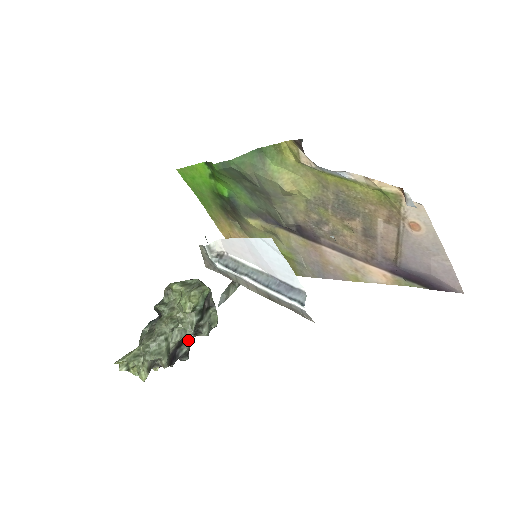
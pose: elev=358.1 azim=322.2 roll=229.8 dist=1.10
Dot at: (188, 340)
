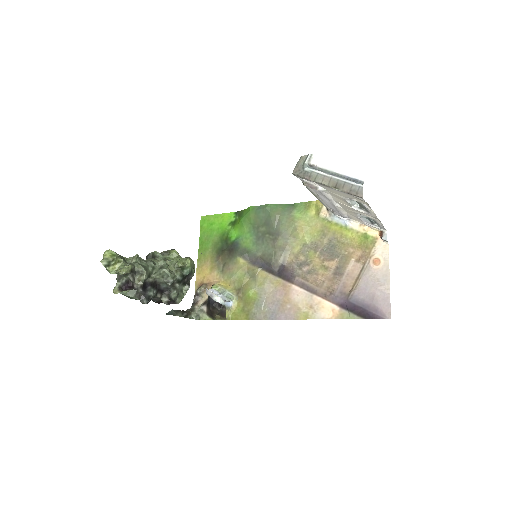
Dot at: (157, 291)
